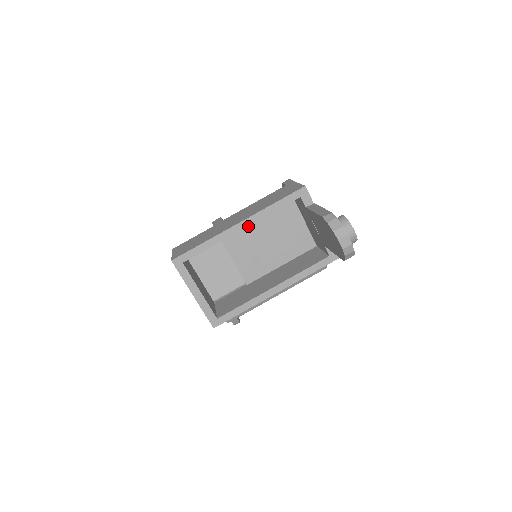
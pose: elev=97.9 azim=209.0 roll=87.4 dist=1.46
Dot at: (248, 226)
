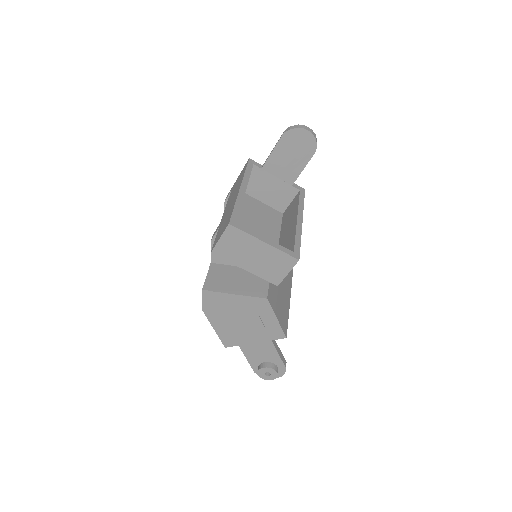
Dot at: (238, 217)
